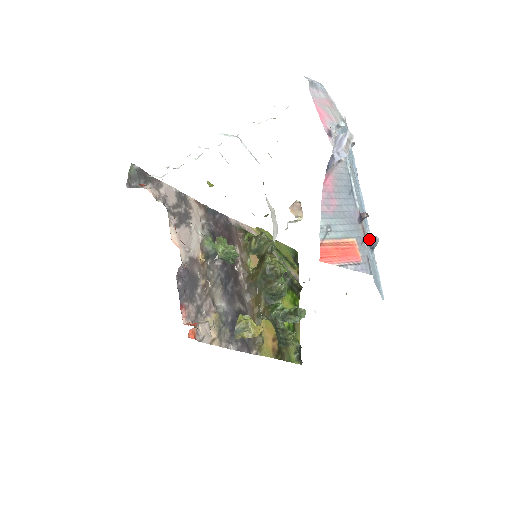
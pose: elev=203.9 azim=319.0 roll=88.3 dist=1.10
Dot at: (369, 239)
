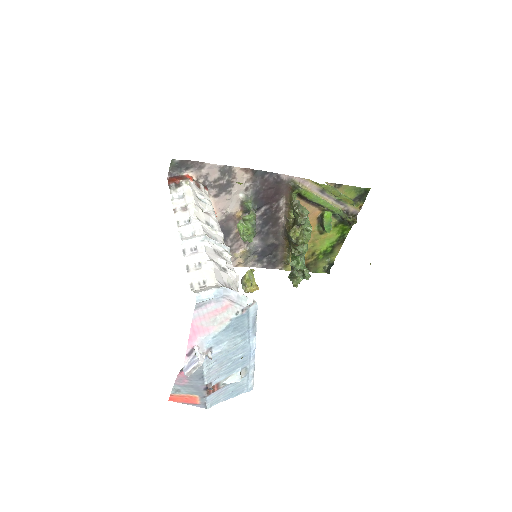
Dot at: (227, 384)
